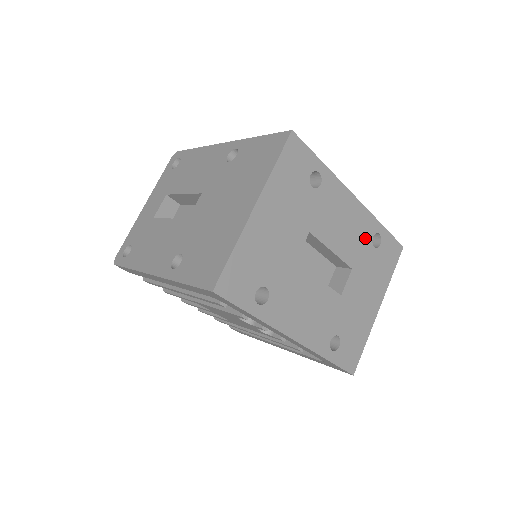
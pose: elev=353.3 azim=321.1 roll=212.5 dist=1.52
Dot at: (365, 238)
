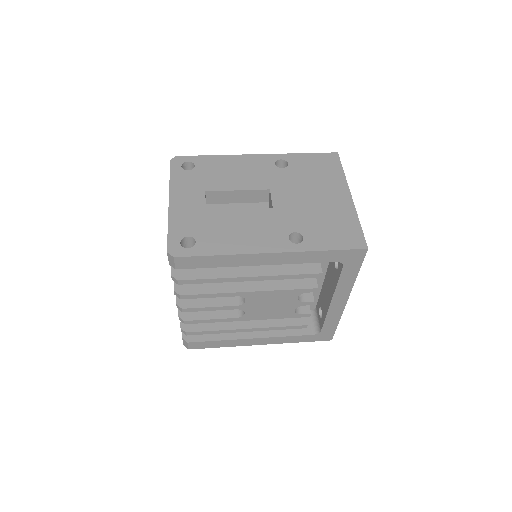
Dot at: occluded
